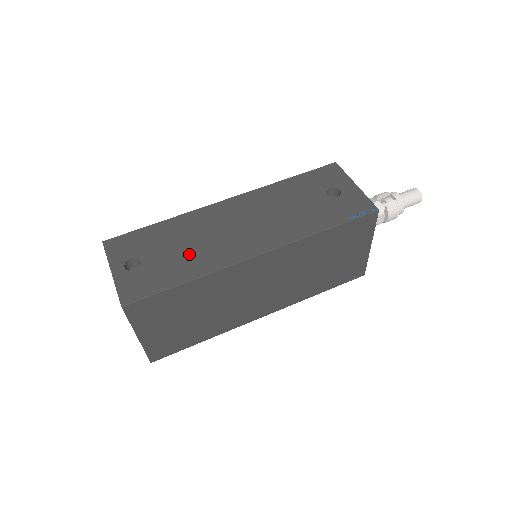
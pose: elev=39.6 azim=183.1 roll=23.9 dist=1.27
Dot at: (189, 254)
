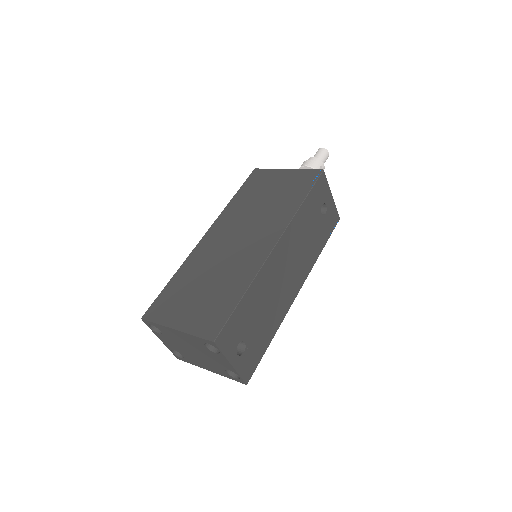
Dot at: (269, 316)
